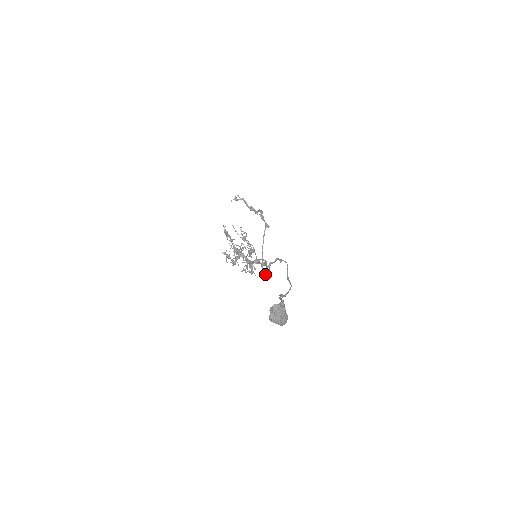
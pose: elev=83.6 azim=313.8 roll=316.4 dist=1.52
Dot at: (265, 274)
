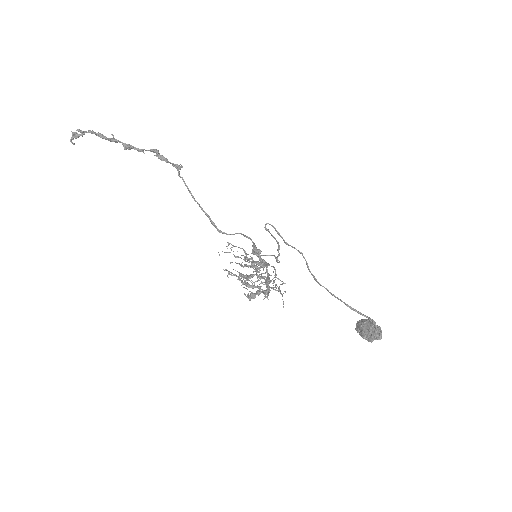
Dot at: occluded
